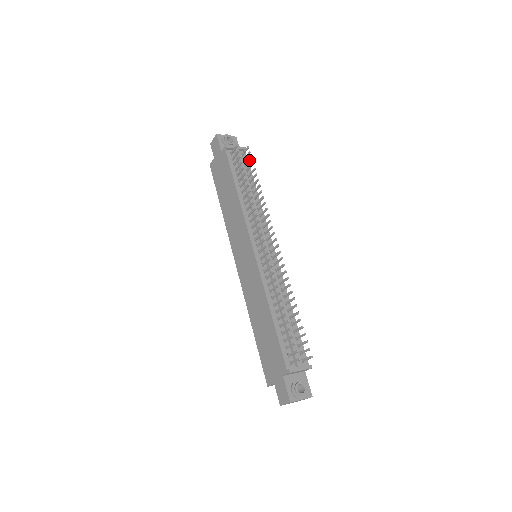
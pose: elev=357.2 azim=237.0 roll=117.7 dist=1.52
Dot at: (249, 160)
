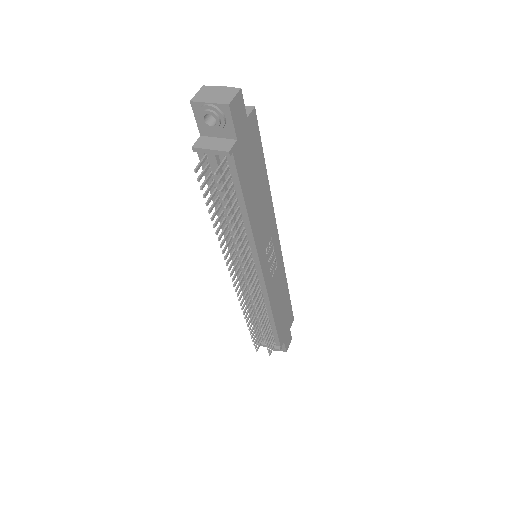
Dot at: (222, 187)
